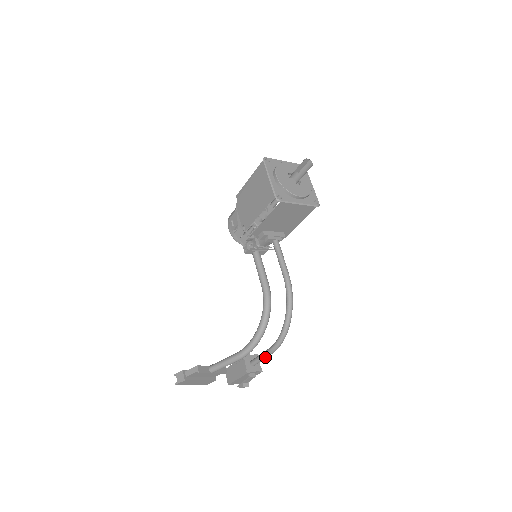
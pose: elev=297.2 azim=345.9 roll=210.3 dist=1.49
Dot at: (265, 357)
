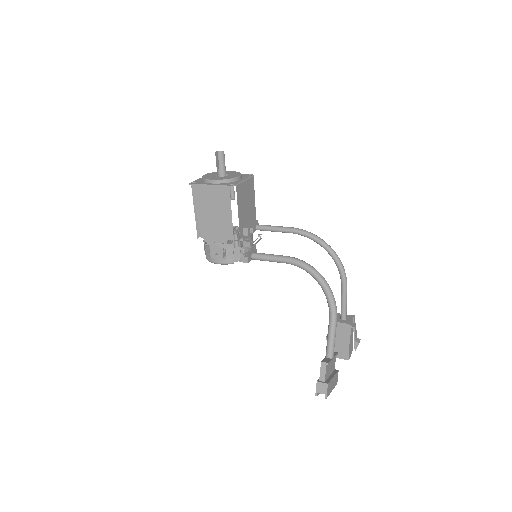
Dot at: (346, 297)
